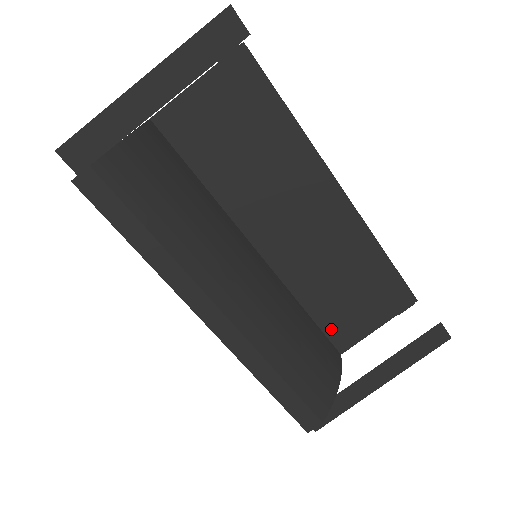
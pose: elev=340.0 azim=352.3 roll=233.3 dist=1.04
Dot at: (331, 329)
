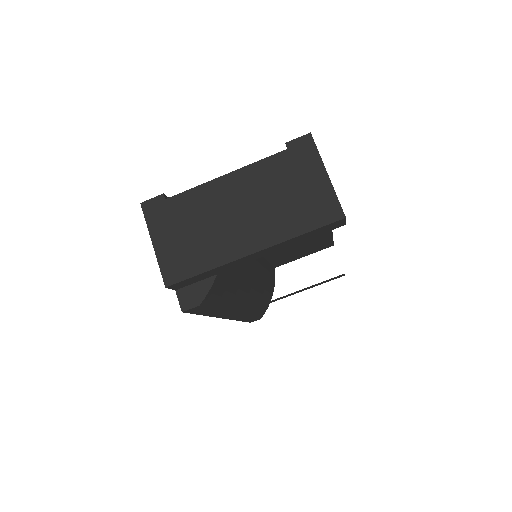
Dot at: (277, 262)
